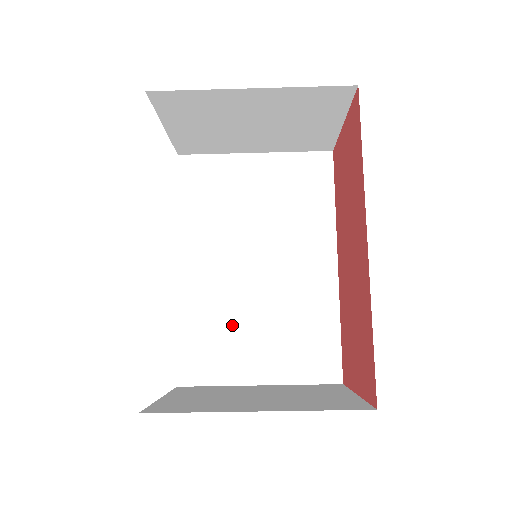
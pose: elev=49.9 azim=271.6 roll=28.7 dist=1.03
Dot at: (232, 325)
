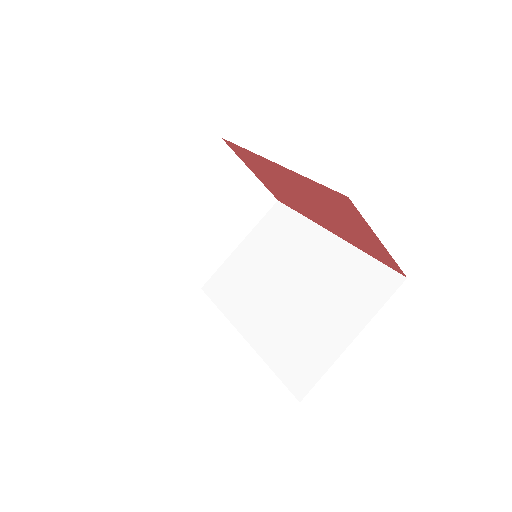
Dot at: (302, 328)
